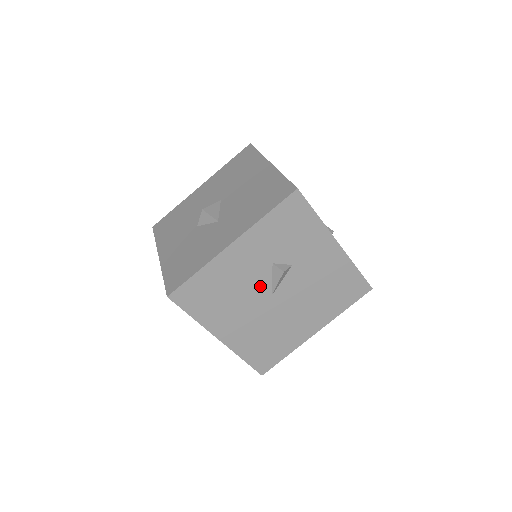
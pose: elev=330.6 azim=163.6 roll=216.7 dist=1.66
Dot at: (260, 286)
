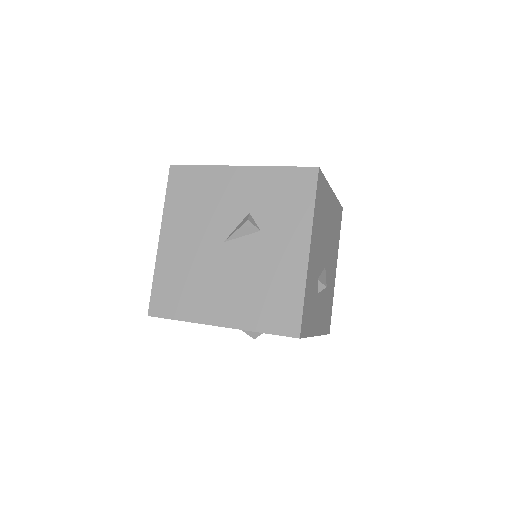
Dot at: (224, 224)
